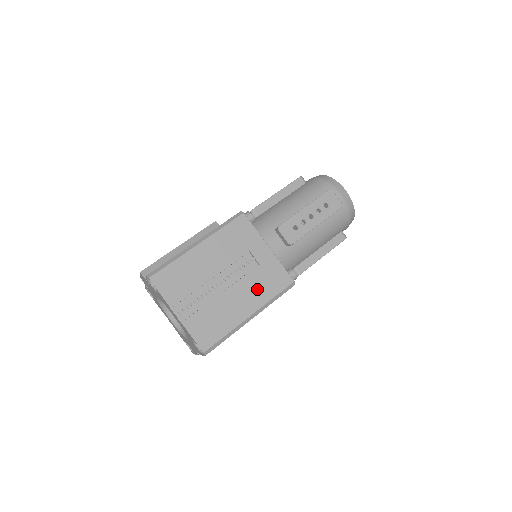
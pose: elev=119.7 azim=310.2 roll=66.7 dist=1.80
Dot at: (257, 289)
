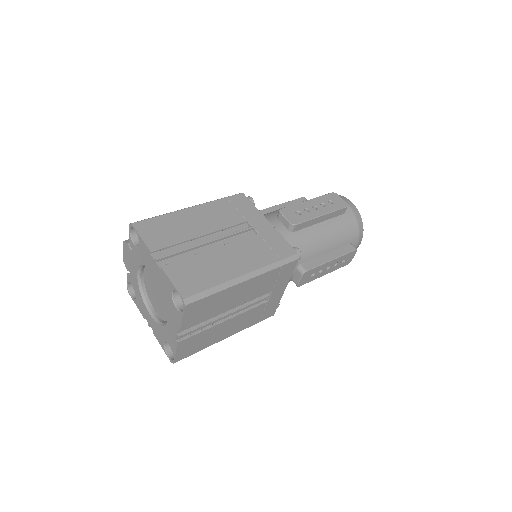
Dot at: (254, 252)
